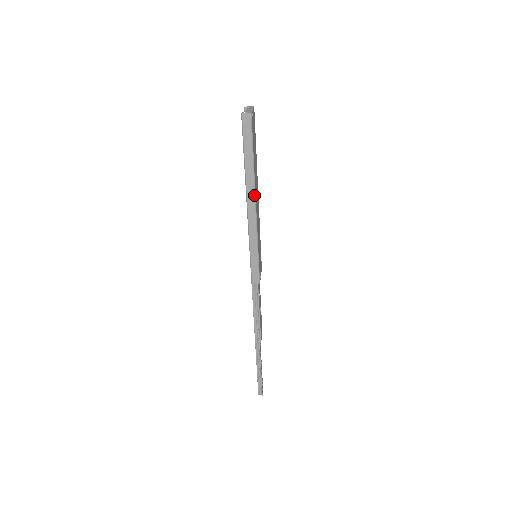
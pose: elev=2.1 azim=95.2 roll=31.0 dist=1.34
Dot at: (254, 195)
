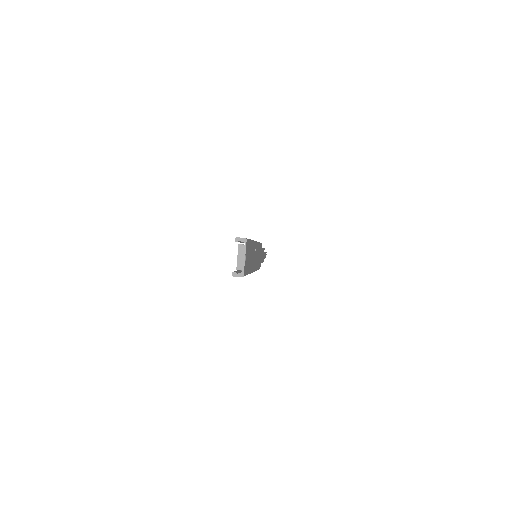
Dot at: occluded
